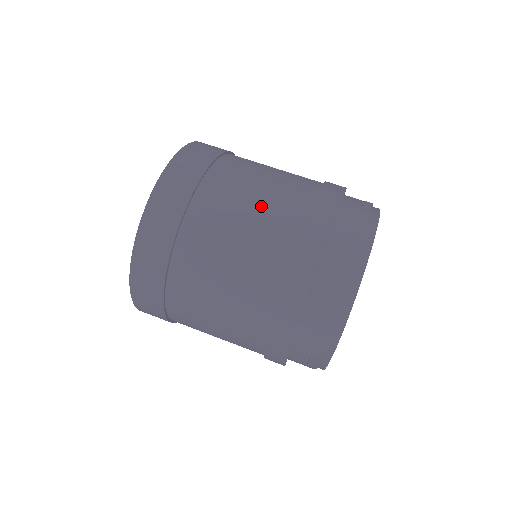
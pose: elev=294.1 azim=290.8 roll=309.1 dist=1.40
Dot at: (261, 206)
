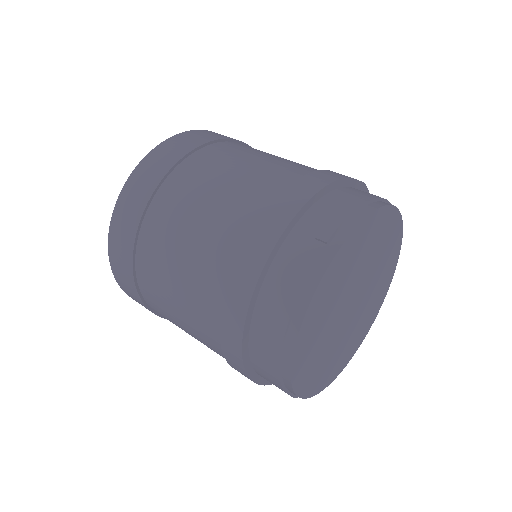
Dot at: (194, 246)
